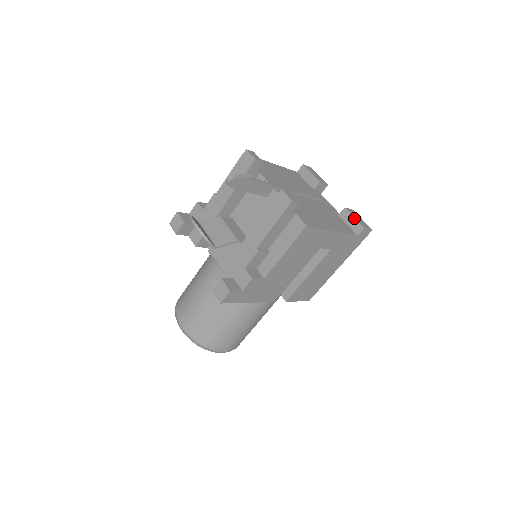
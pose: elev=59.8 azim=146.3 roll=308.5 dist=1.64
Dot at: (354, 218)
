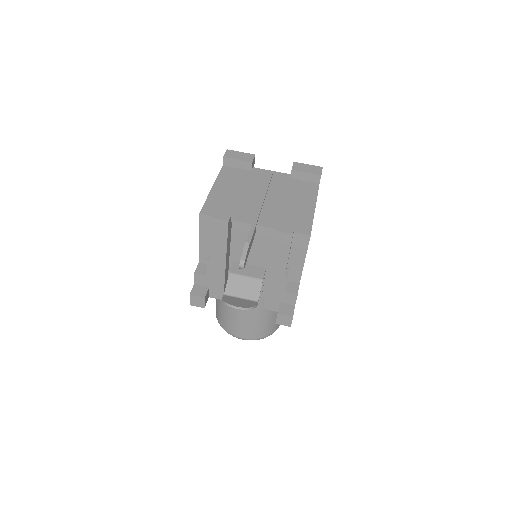
Dot at: (306, 173)
